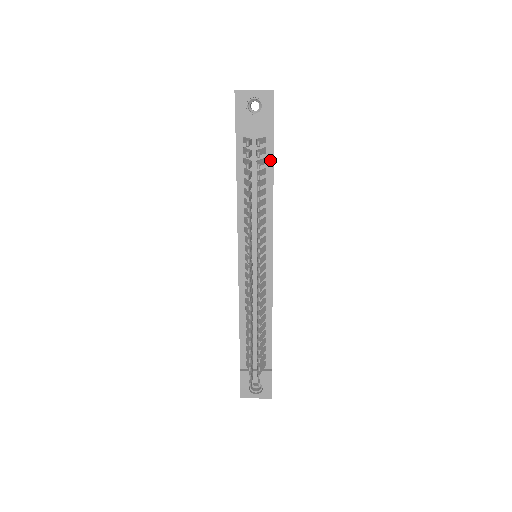
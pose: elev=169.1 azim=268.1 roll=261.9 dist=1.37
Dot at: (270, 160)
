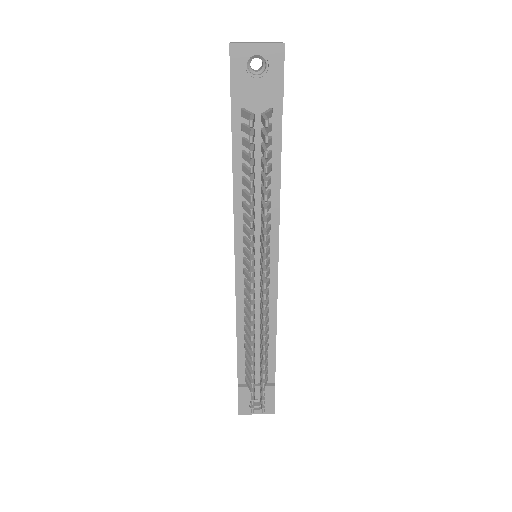
Dot at: (277, 139)
